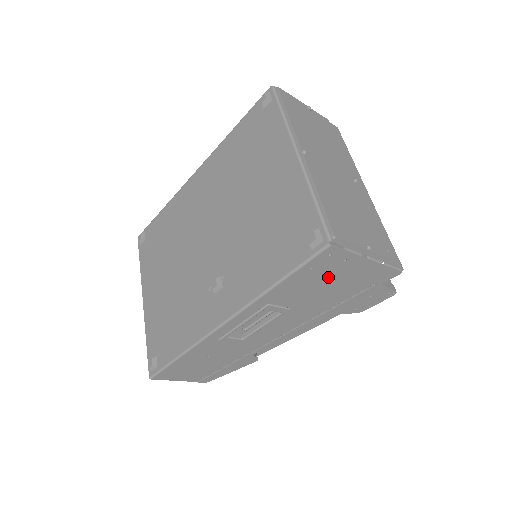
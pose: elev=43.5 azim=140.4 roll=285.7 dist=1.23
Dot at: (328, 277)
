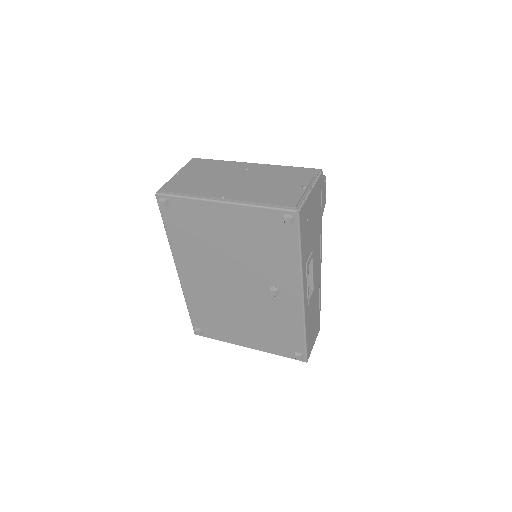
Dot at: (309, 220)
